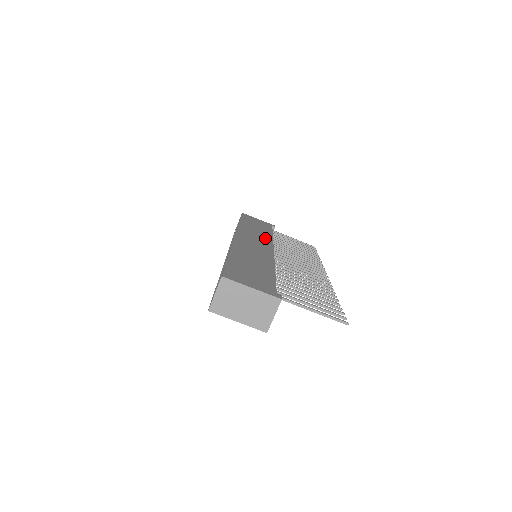
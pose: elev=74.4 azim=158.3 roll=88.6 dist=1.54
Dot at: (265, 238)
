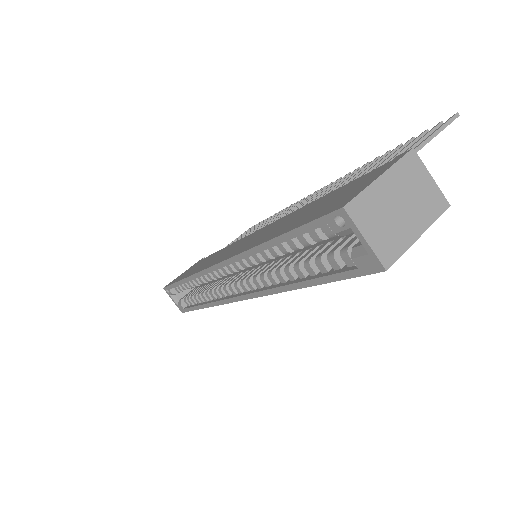
Dot at: (228, 248)
